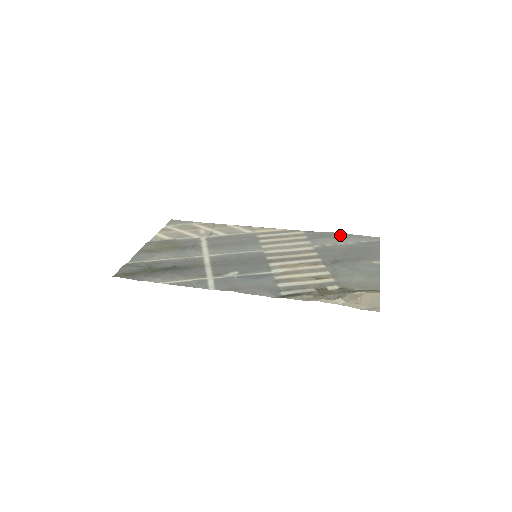
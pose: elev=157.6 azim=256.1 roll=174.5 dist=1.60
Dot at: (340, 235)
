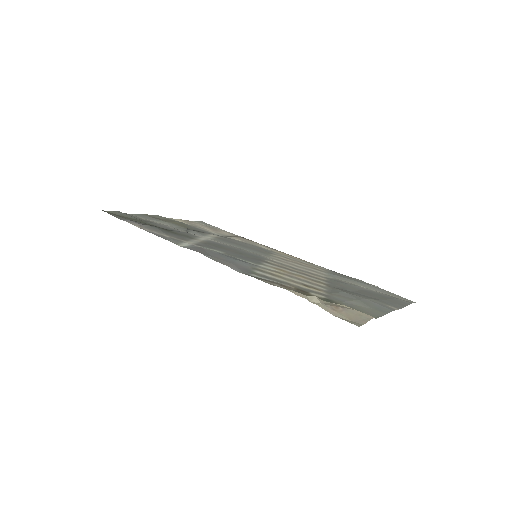
Dot at: (367, 283)
